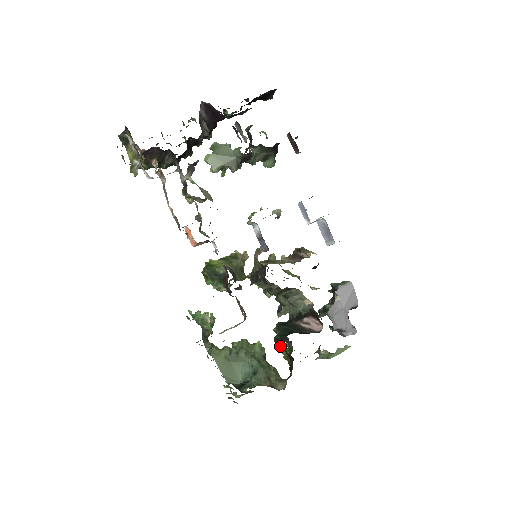
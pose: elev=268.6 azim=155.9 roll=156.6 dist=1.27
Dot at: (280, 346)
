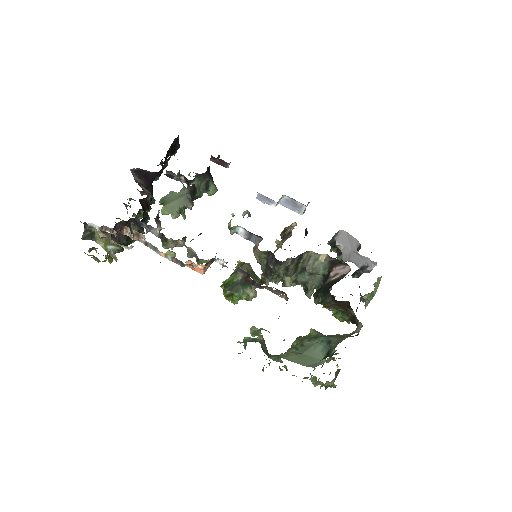
Dot at: (330, 304)
